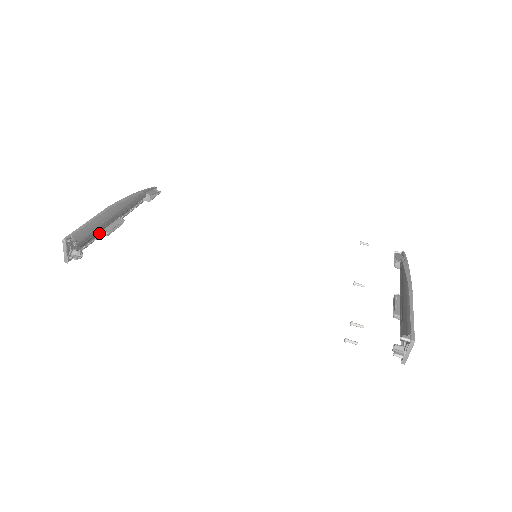
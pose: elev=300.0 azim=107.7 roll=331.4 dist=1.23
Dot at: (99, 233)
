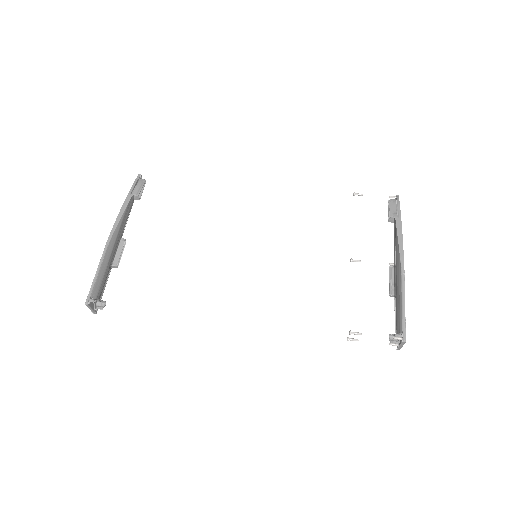
Dot at: occluded
